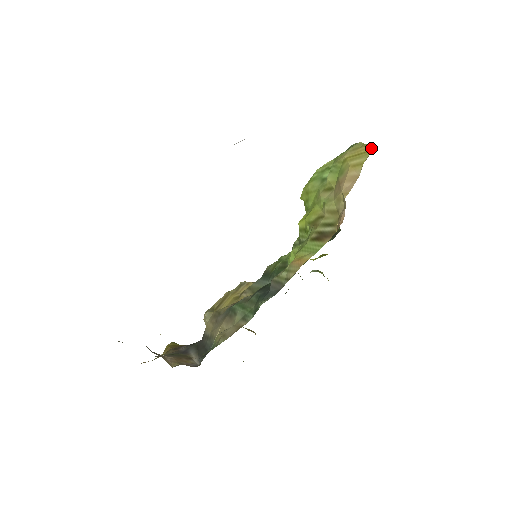
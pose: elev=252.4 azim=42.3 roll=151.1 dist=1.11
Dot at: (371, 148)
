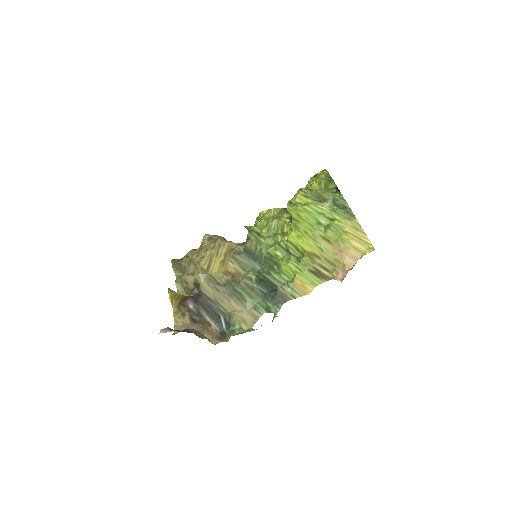
Dot at: (369, 242)
